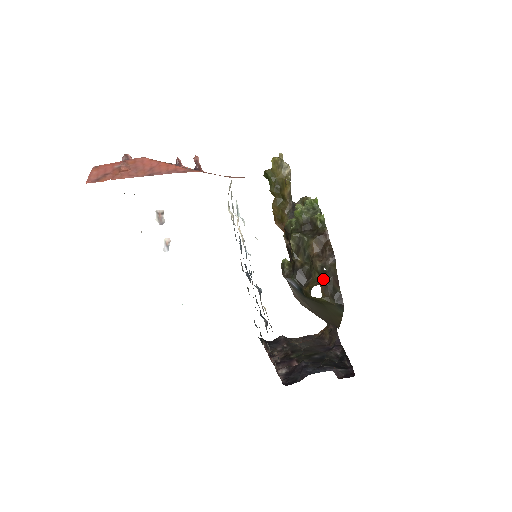
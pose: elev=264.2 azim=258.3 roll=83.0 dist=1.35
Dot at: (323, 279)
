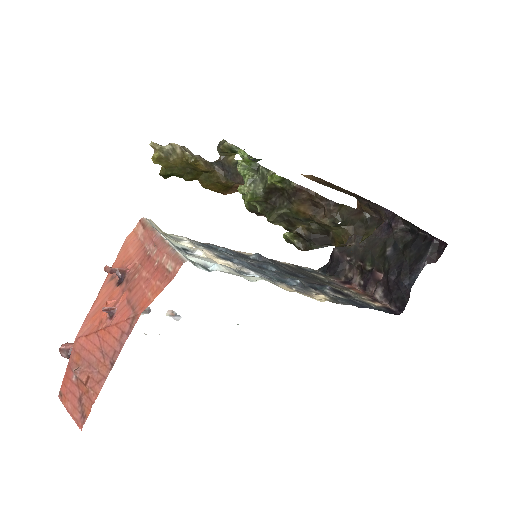
Dot at: (344, 226)
